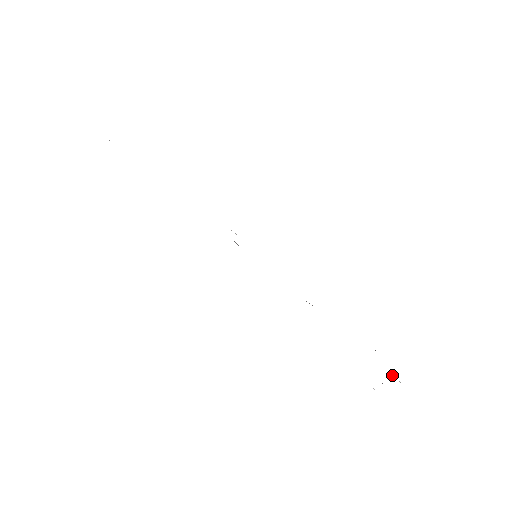
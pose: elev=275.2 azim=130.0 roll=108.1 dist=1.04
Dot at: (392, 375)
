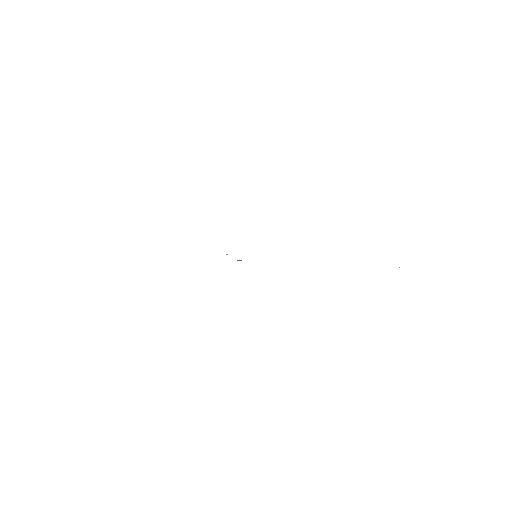
Dot at: occluded
